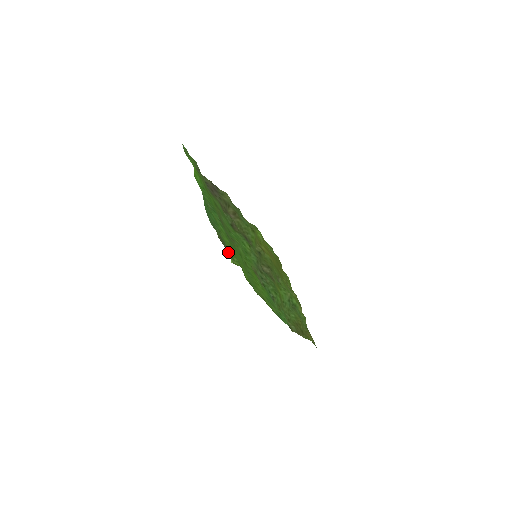
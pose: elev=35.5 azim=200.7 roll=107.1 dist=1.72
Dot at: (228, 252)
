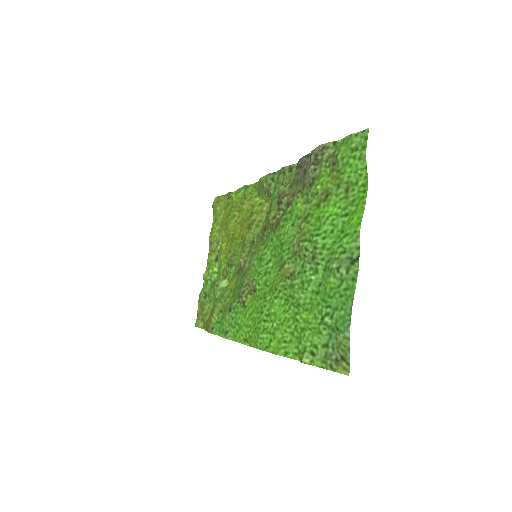
Dot at: (321, 365)
